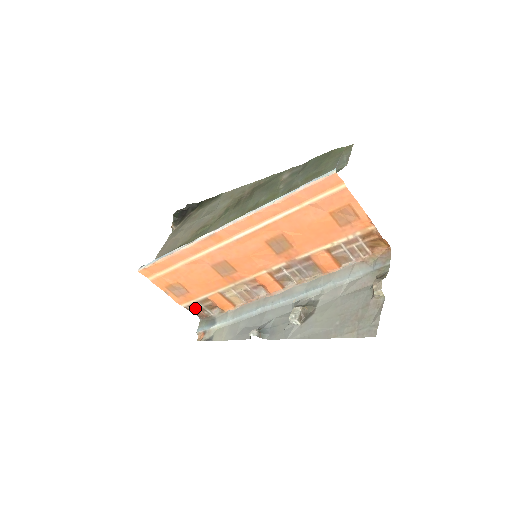
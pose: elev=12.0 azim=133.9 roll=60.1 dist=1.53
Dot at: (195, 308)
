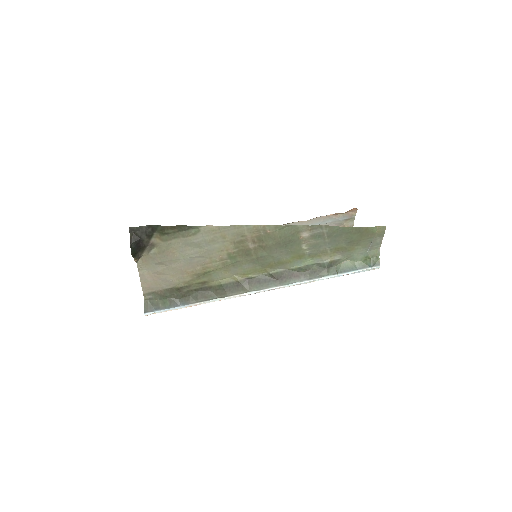
Dot at: occluded
